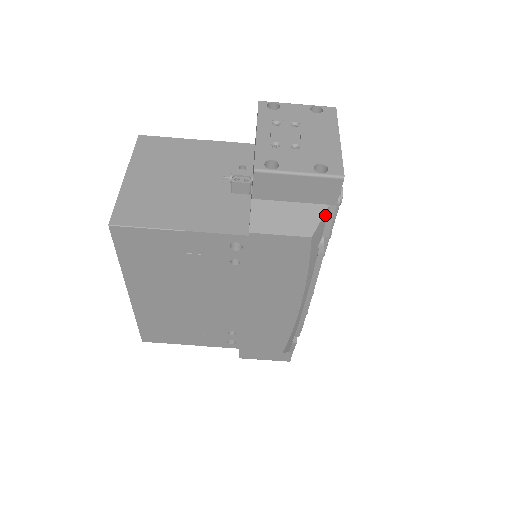
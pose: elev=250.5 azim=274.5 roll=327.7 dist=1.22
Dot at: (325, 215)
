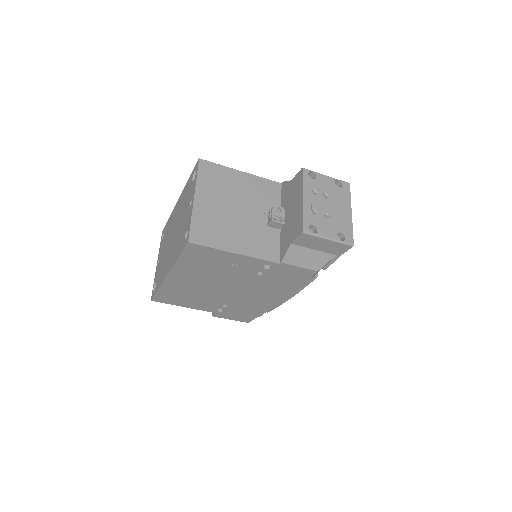
Dot at: (331, 260)
